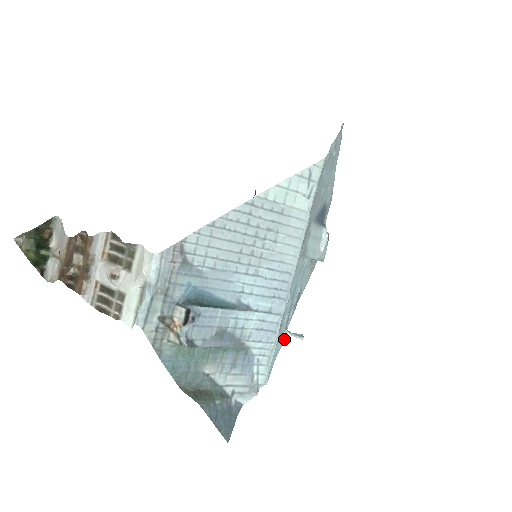
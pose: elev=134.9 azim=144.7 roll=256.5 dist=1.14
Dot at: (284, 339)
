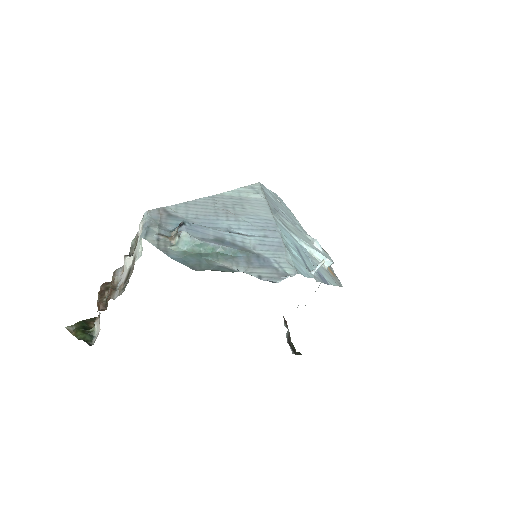
Dot at: (313, 277)
